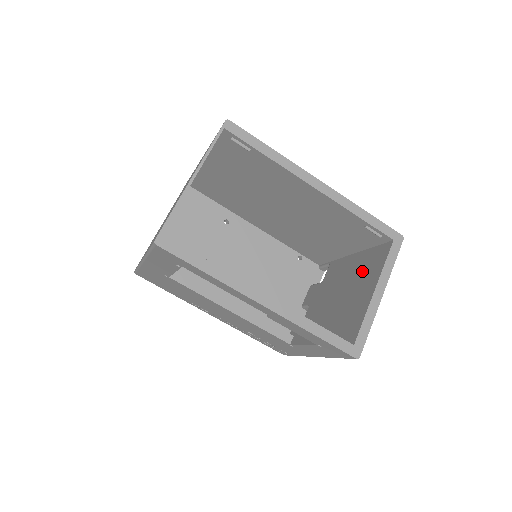
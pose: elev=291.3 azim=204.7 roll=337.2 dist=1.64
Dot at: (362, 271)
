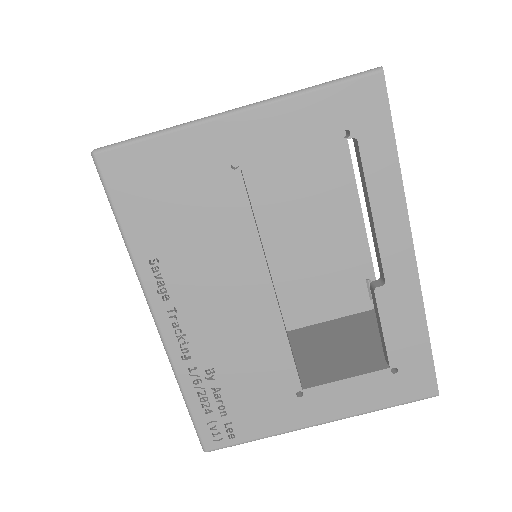
Dot at: (350, 331)
